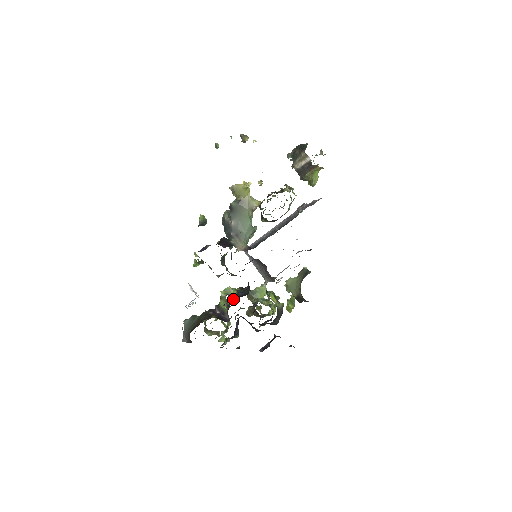
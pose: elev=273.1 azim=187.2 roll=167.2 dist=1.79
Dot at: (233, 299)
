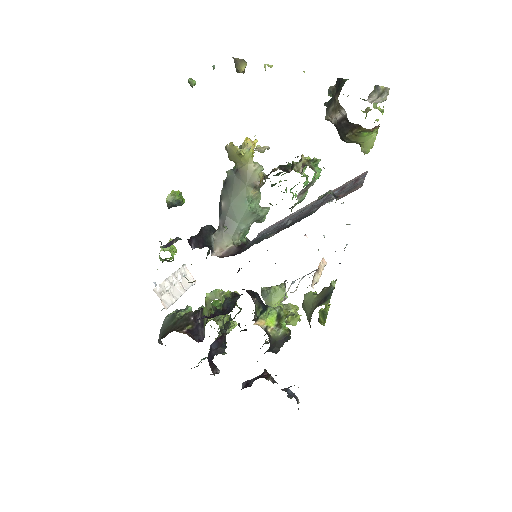
Dot at: (214, 312)
